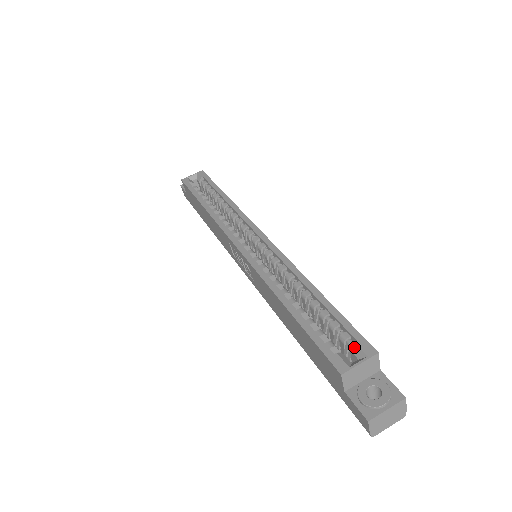
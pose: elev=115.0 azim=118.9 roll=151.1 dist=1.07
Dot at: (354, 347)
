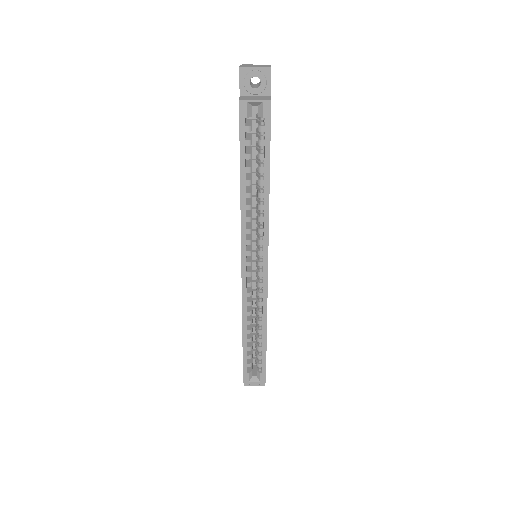
Dot at: (259, 373)
